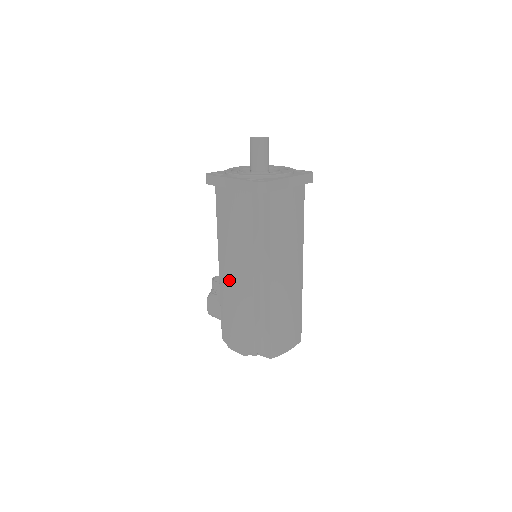
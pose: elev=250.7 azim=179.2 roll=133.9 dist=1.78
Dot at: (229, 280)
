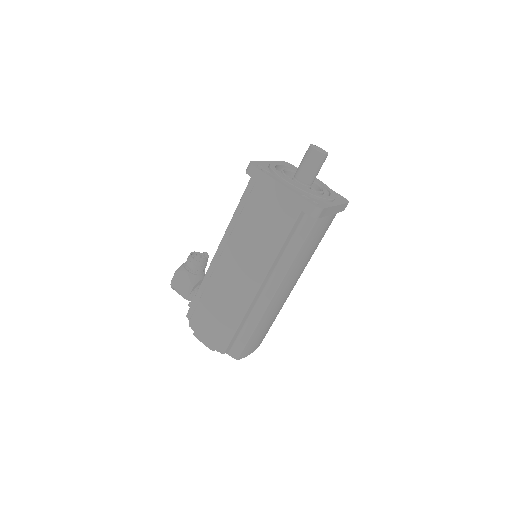
Dot at: (228, 277)
